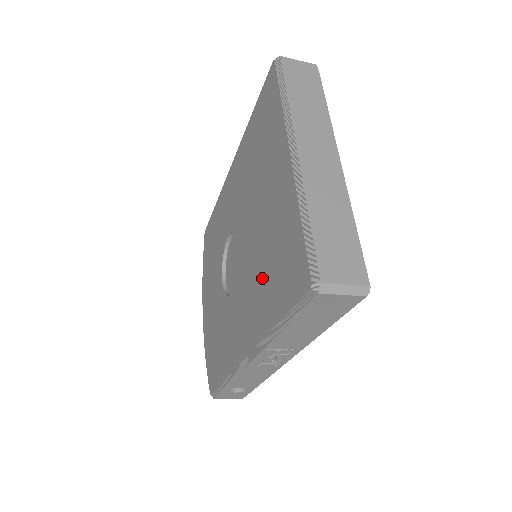
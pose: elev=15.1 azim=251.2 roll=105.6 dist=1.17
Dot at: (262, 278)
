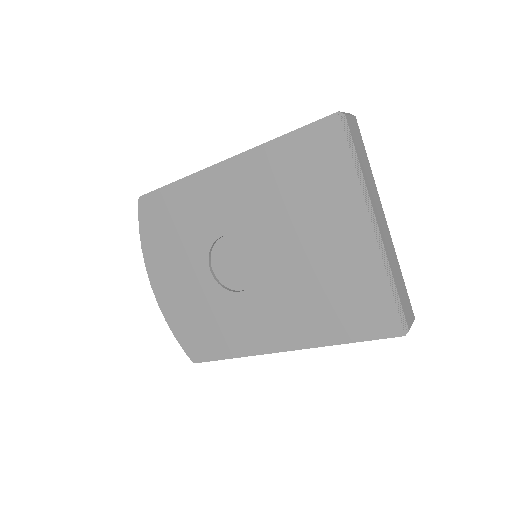
Dot at: (315, 302)
